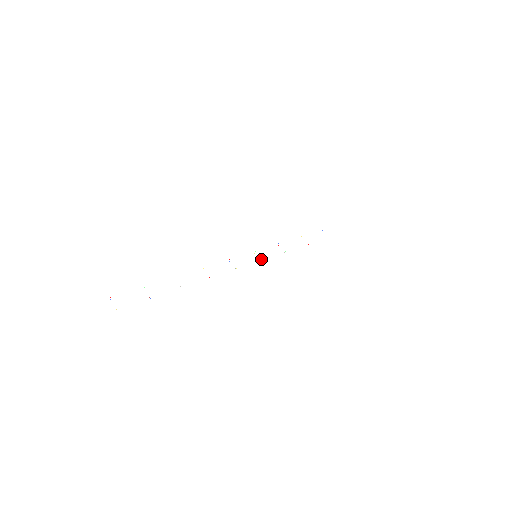
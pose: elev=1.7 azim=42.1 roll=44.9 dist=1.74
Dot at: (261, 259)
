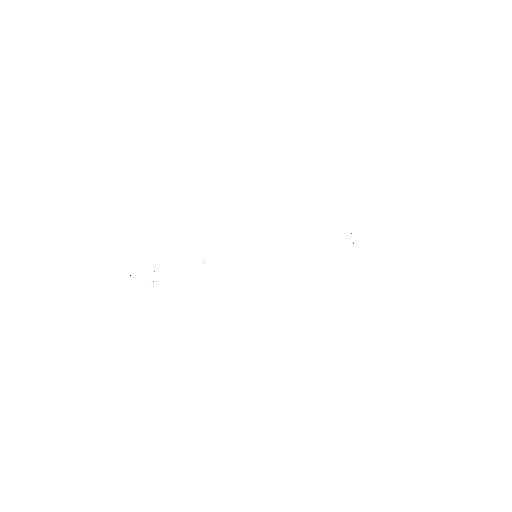
Dot at: occluded
